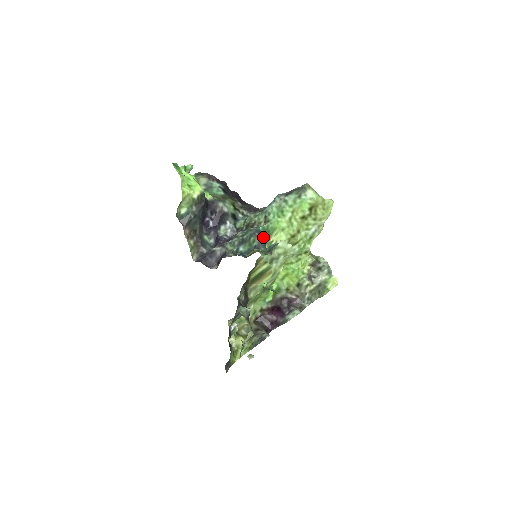
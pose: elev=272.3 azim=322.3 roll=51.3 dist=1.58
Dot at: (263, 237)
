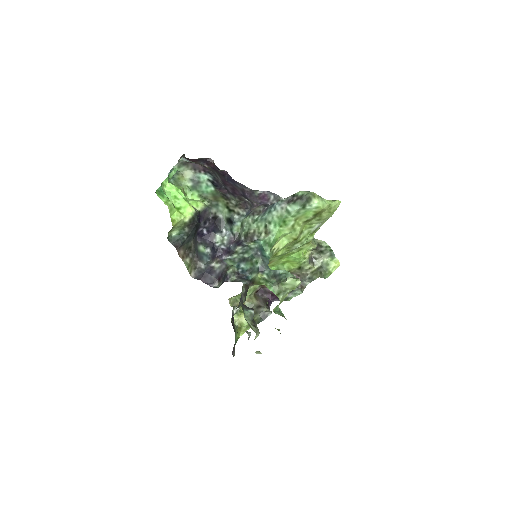
Dot at: (265, 252)
